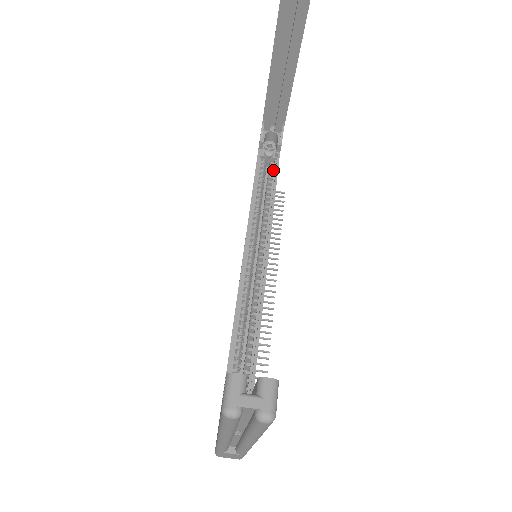
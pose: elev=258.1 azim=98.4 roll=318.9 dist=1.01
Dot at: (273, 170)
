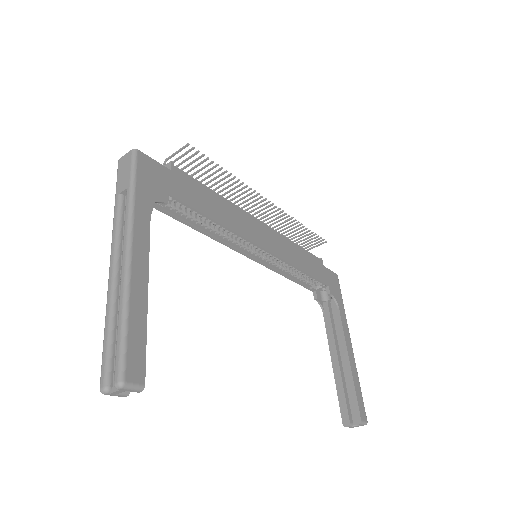
Dot at: (183, 204)
